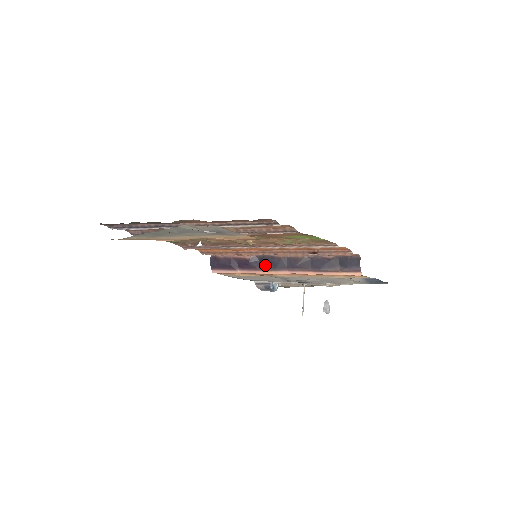
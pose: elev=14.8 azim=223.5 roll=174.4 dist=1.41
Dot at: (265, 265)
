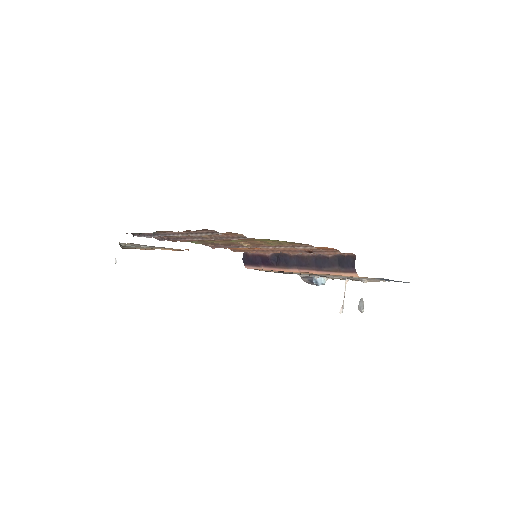
Dot at: (280, 262)
